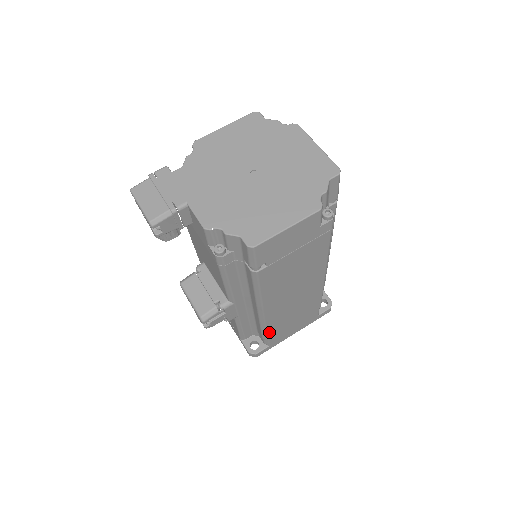
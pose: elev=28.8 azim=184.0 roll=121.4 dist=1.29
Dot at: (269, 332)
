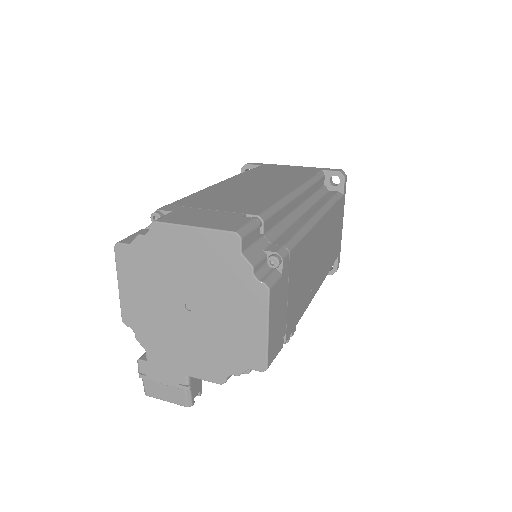
Dot at: (329, 268)
